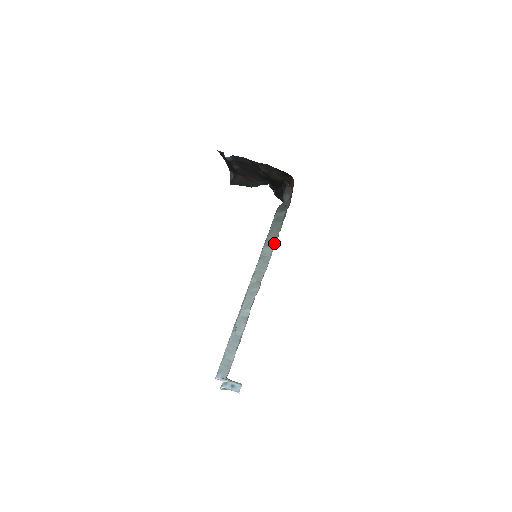
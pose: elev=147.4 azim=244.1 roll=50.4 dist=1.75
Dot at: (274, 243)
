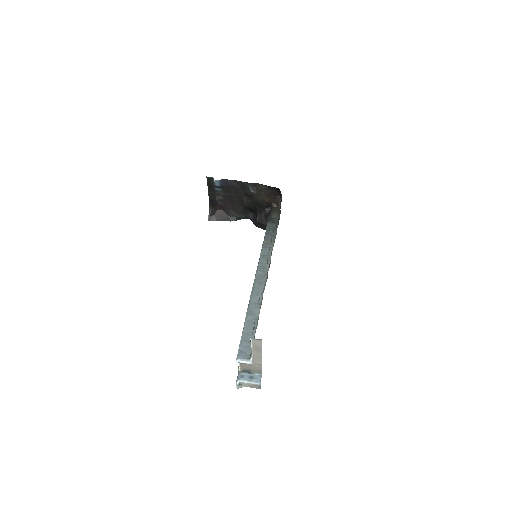
Dot at: (272, 245)
